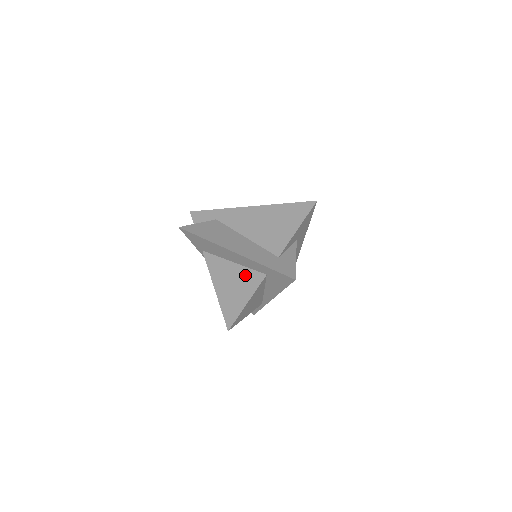
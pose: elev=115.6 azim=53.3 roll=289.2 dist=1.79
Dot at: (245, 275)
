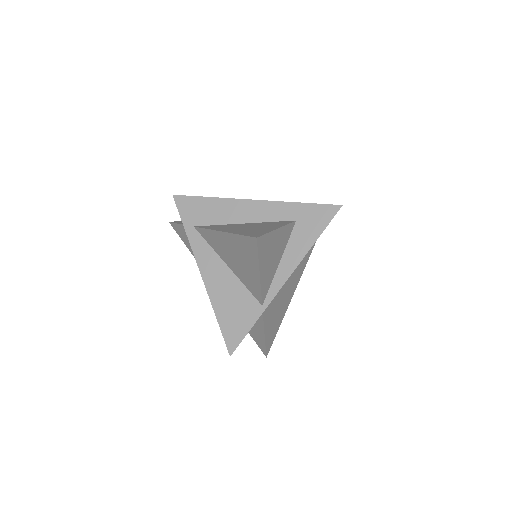
Dot at: (265, 223)
